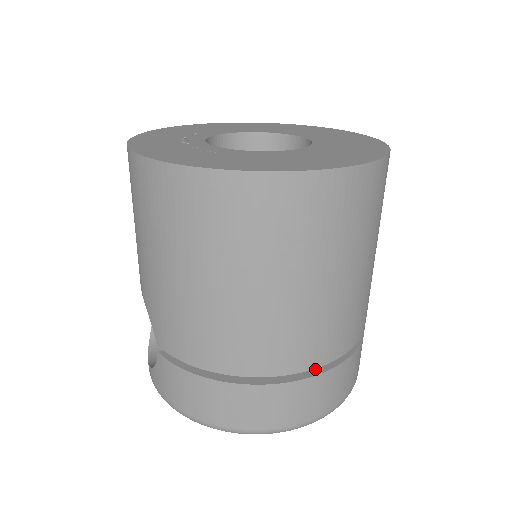
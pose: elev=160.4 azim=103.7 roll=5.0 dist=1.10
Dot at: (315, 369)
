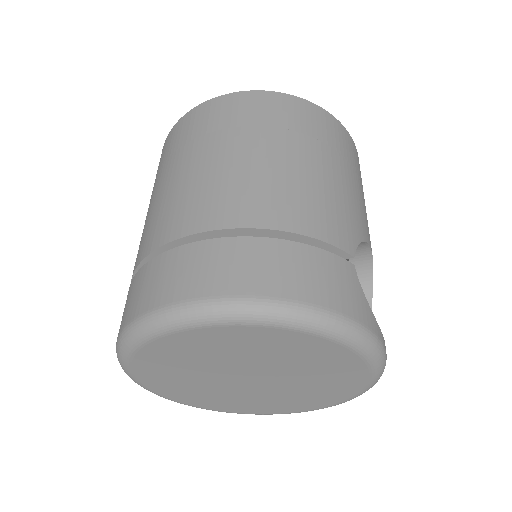
Dot at: occluded
